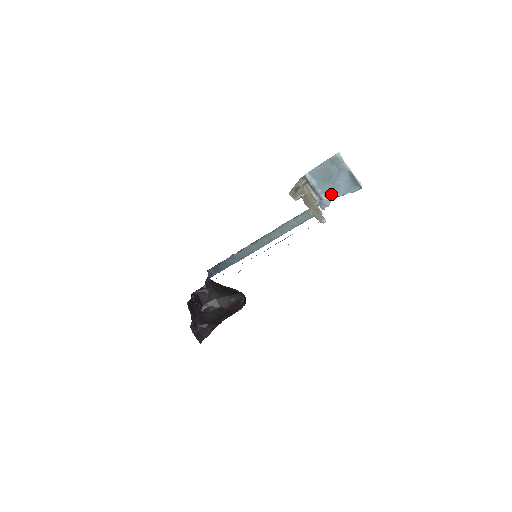
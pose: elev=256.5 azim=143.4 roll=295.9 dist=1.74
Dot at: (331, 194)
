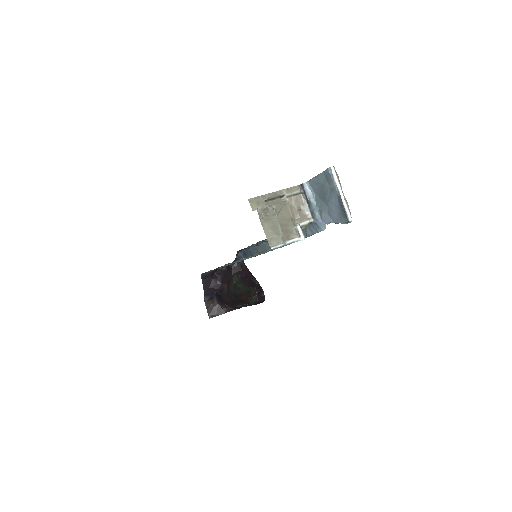
Dot at: (326, 216)
